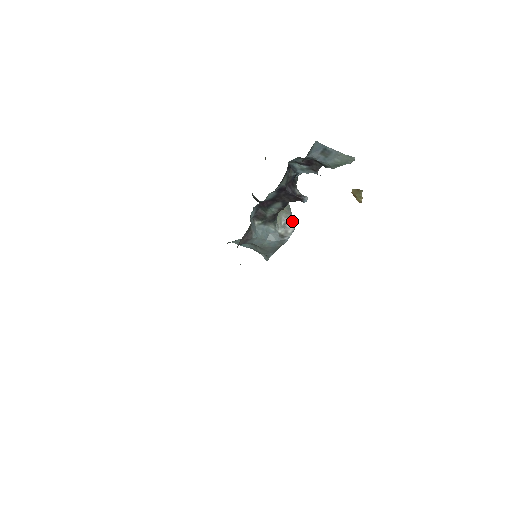
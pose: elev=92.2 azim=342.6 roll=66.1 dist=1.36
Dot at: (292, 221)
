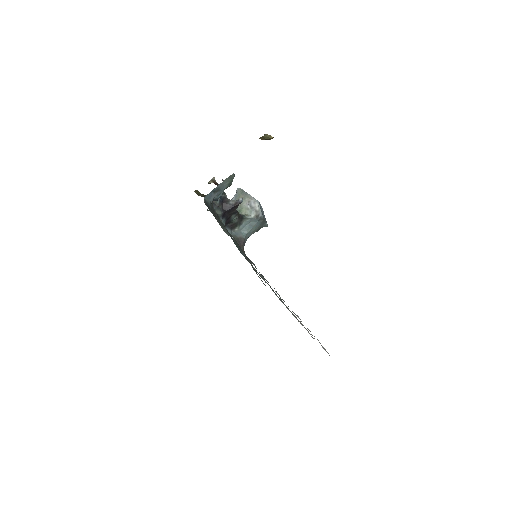
Dot at: (252, 199)
